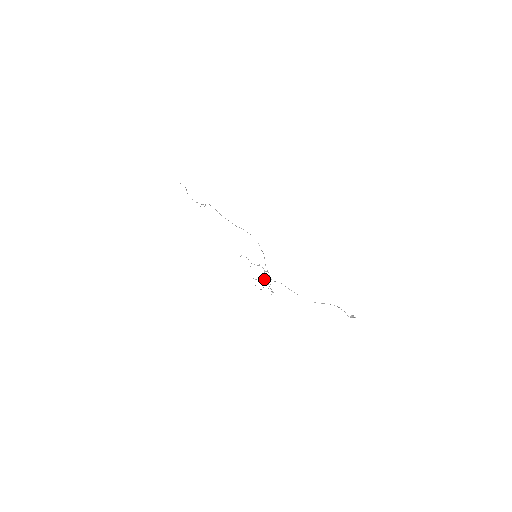
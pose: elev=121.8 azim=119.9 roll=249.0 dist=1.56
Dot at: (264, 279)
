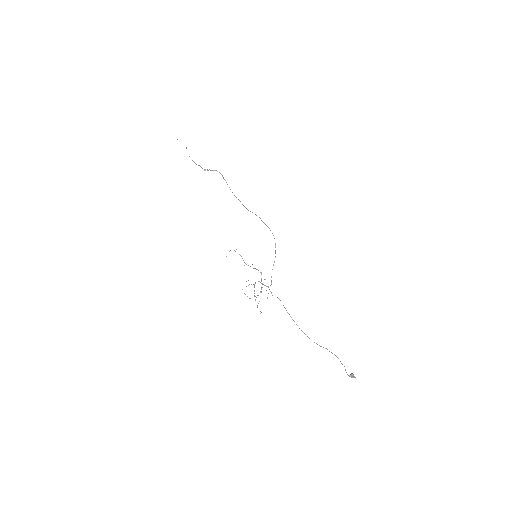
Dot at: (261, 287)
